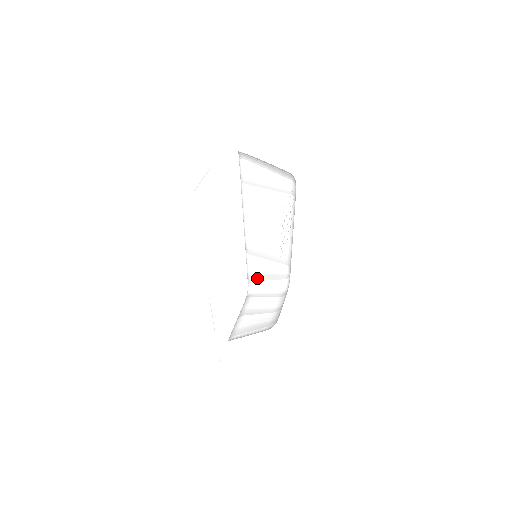
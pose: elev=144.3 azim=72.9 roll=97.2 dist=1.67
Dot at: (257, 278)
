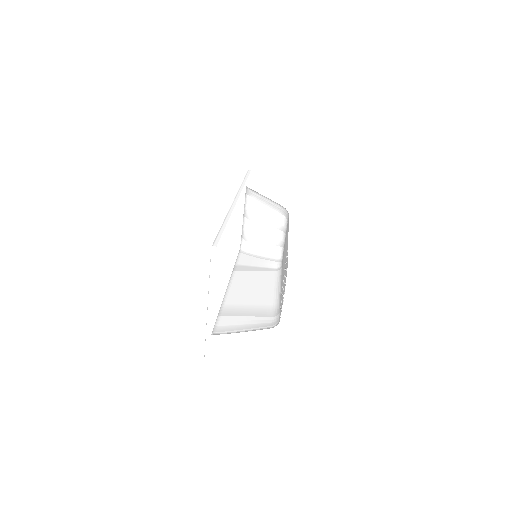
Dot at: occluded
